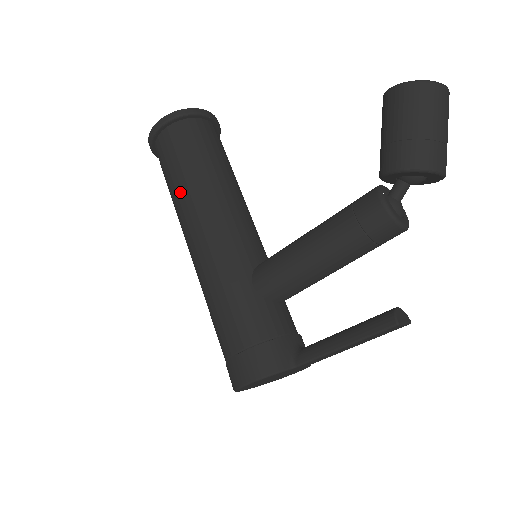
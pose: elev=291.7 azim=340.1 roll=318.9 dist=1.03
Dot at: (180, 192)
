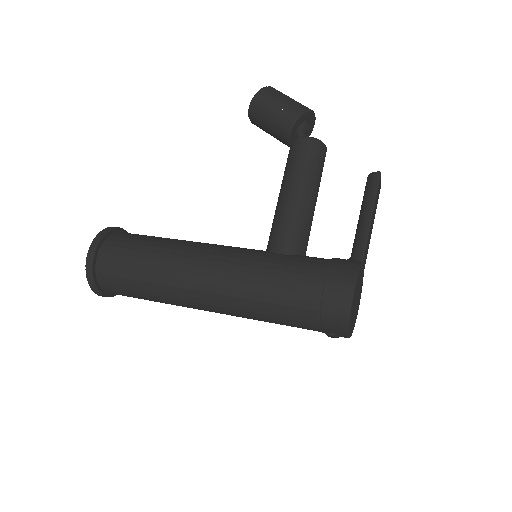
Dot at: (158, 264)
